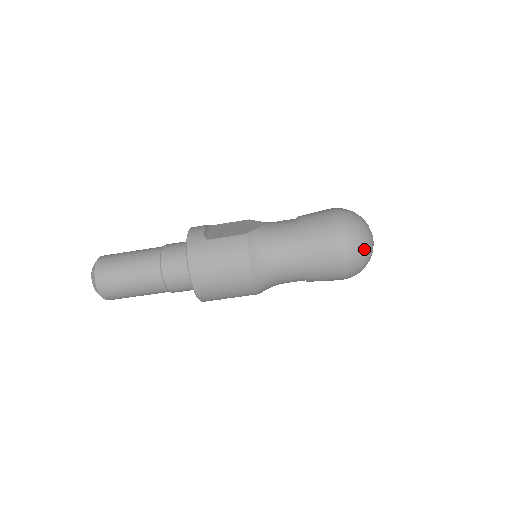
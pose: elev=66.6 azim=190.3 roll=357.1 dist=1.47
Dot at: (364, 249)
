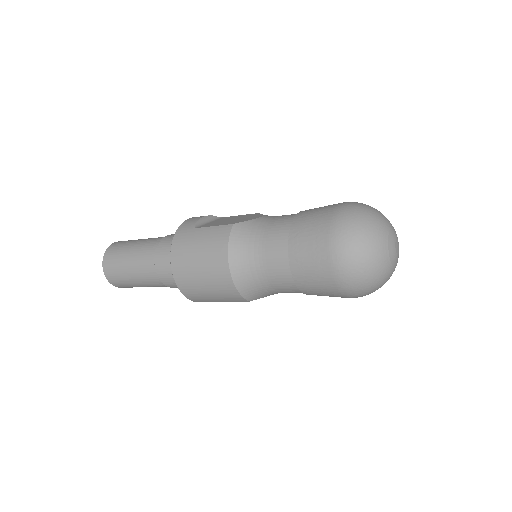
Dot at: (369, 255)
